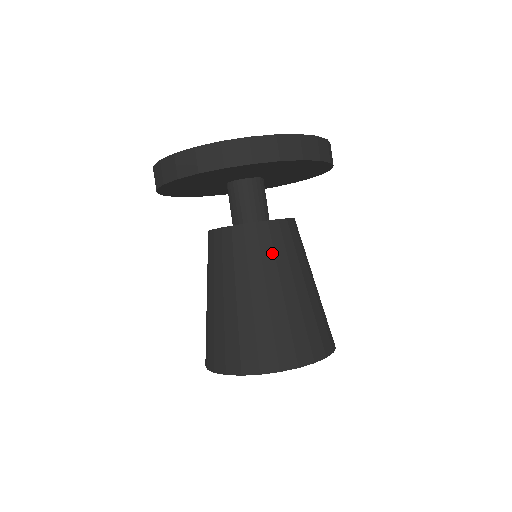
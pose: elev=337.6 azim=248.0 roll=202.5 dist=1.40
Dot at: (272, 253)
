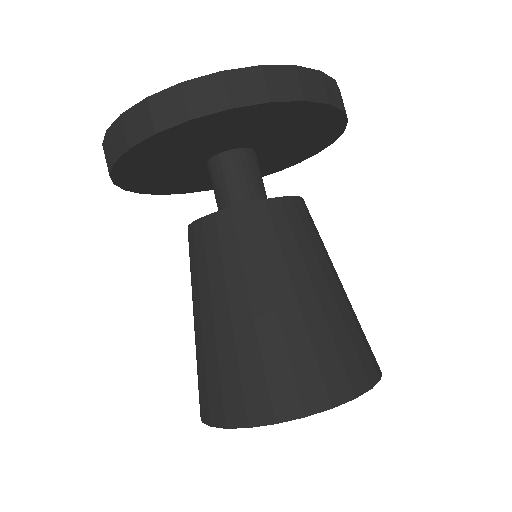
Dot at: (256, 248)
